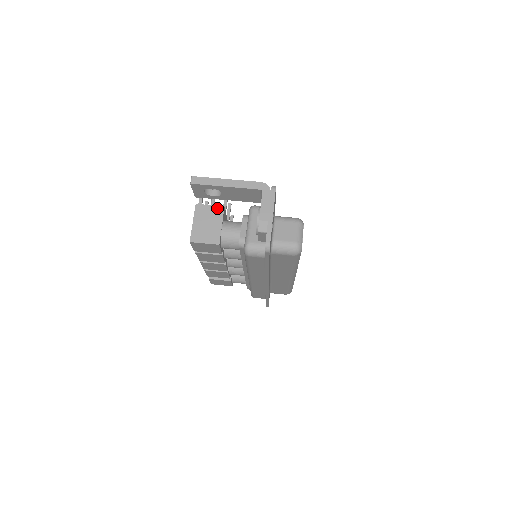
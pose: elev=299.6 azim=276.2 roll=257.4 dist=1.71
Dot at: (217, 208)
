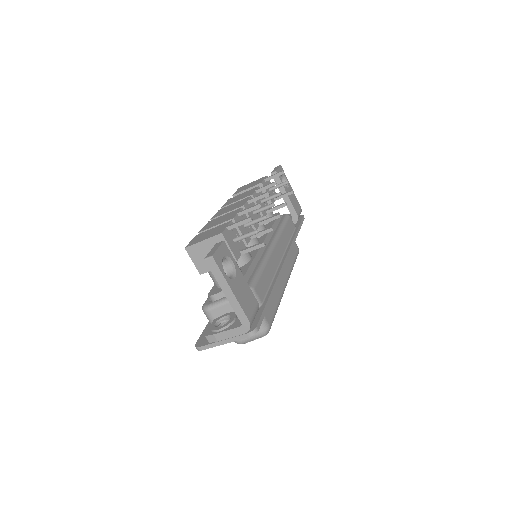
Dot at: occluded
